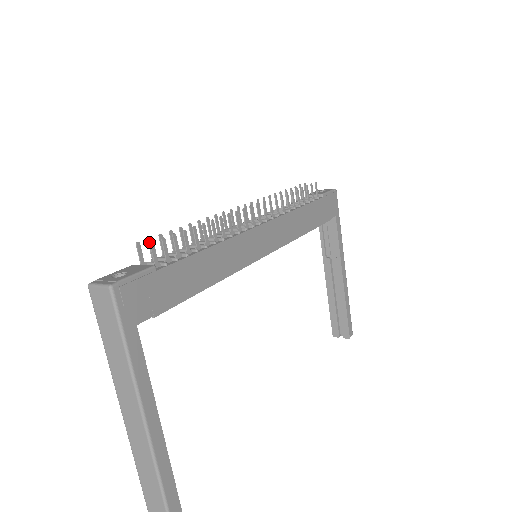
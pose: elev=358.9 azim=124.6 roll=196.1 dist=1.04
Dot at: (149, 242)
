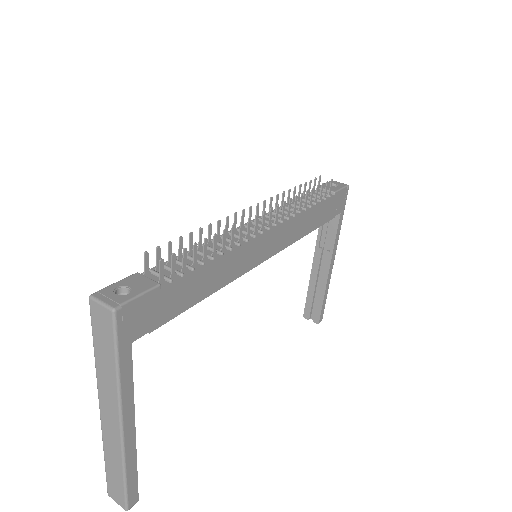
Dot at: (157, 251)
